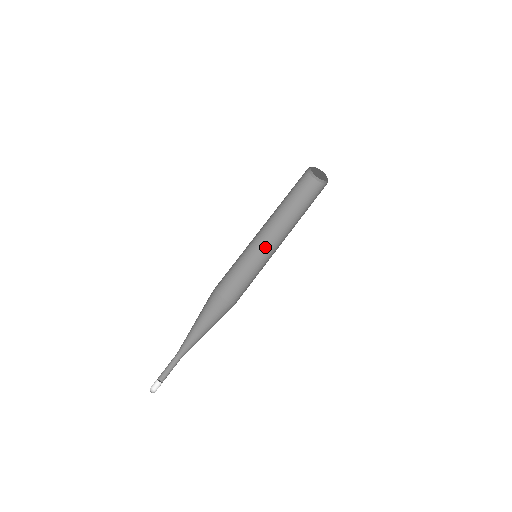
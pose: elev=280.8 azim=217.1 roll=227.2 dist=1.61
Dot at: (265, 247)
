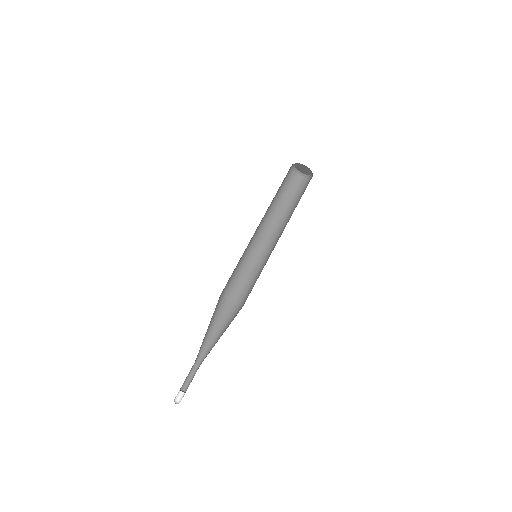
Dot at: (265, 248)
